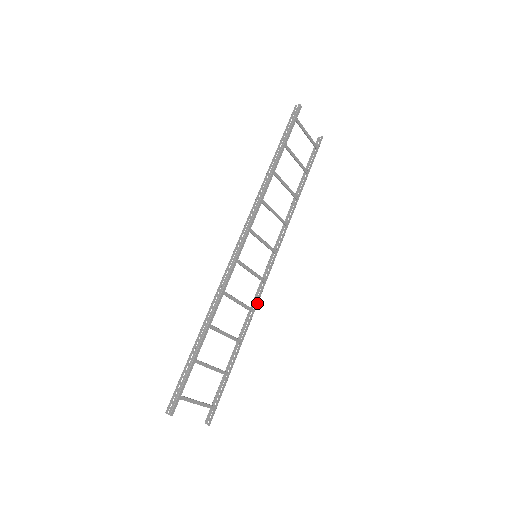
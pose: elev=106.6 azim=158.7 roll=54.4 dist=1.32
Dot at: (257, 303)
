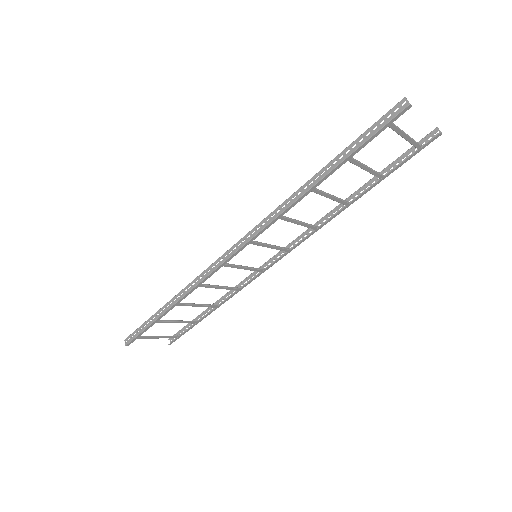
Dot at: occluded
